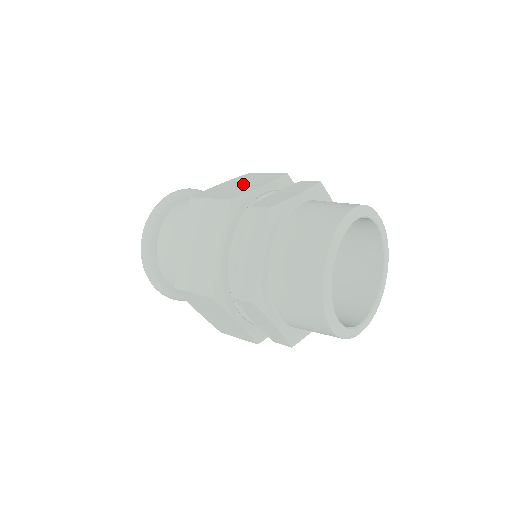
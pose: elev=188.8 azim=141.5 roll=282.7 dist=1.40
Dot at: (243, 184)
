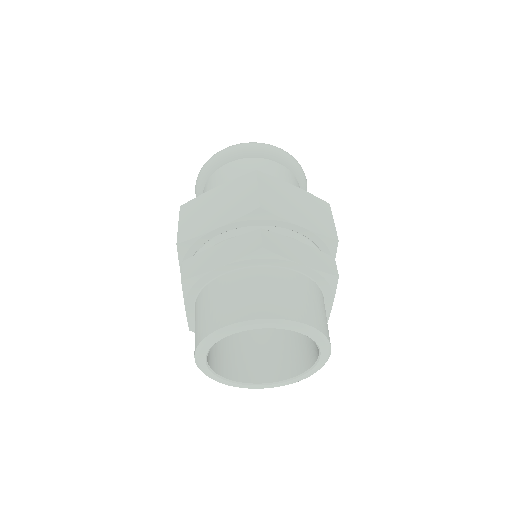
Dot at: (218, 207)
